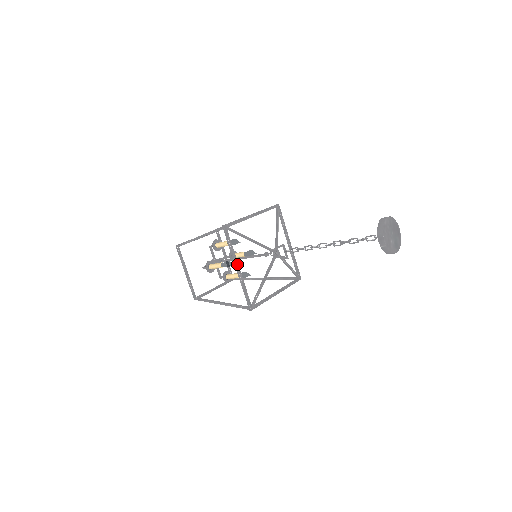
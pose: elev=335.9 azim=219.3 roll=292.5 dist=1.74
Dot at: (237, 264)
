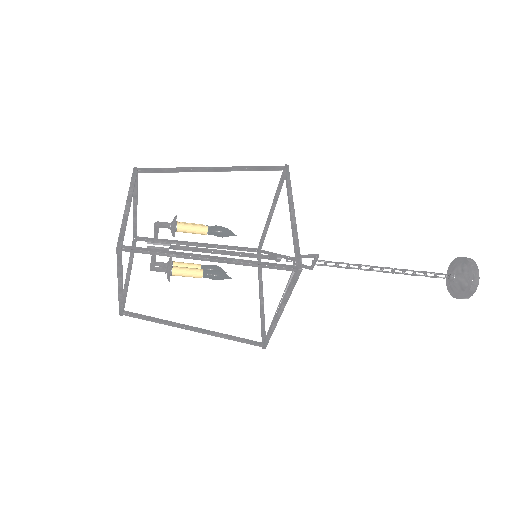
Dot at: (283, 308)
